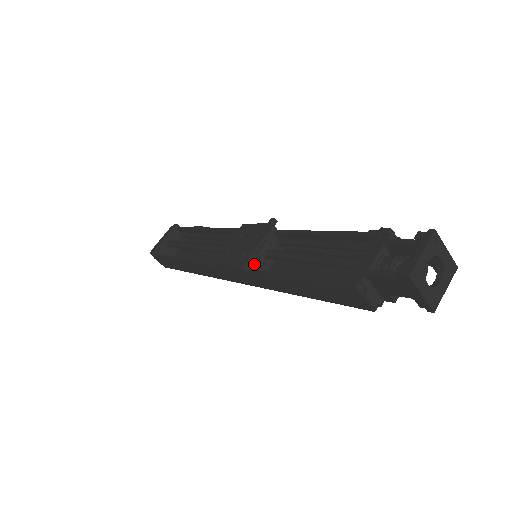
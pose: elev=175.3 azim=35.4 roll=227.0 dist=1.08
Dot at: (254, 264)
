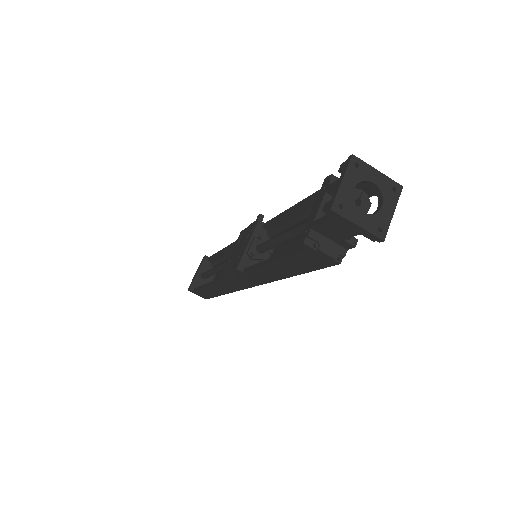
Dot at: (249, 263)
